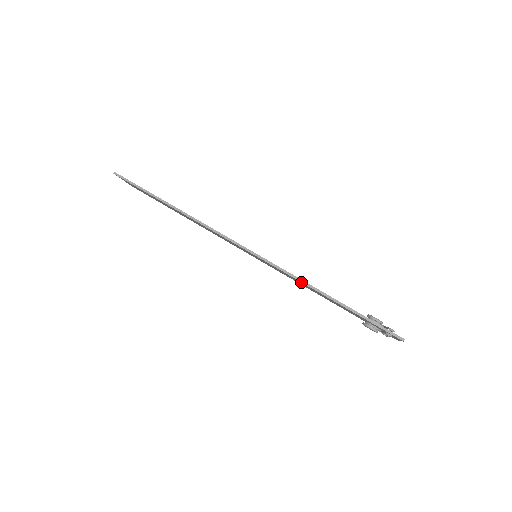
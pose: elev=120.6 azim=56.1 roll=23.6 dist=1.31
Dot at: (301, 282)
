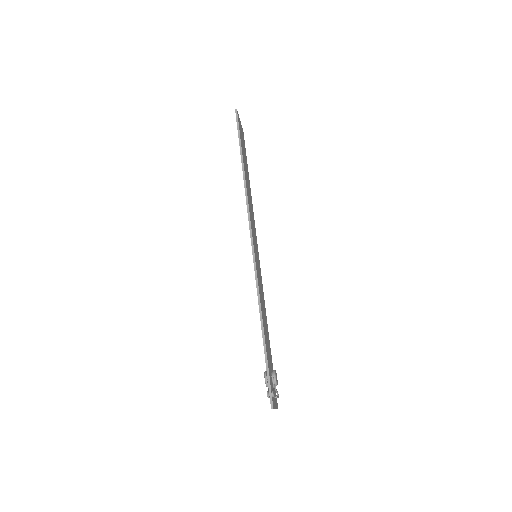
Dot at: (258, 302)
